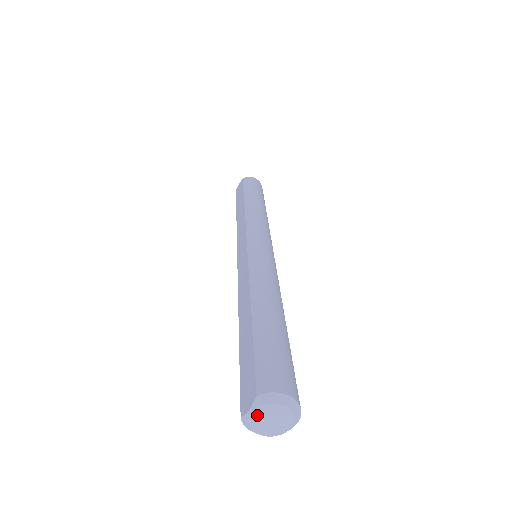
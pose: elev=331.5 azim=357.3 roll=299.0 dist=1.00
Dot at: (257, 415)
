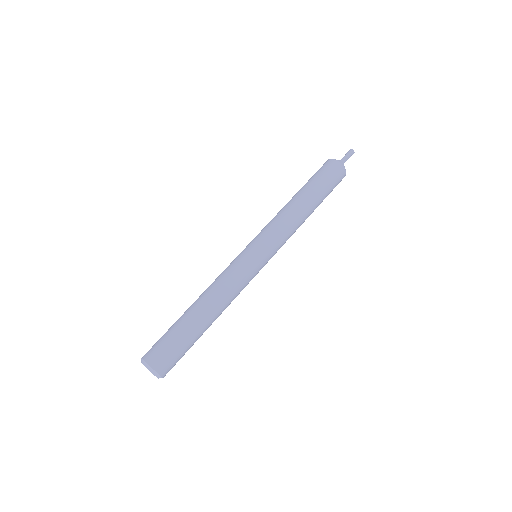
Dot at: occluded
